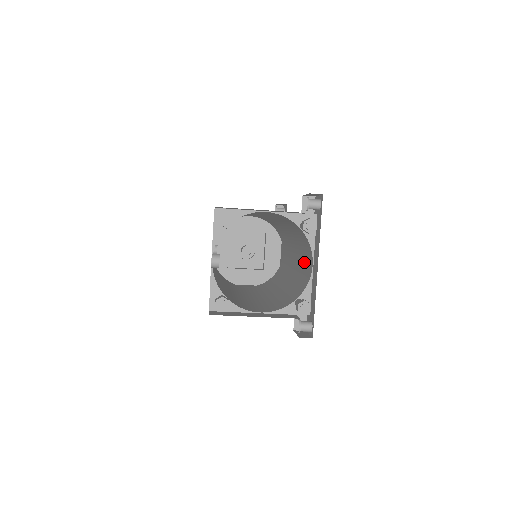
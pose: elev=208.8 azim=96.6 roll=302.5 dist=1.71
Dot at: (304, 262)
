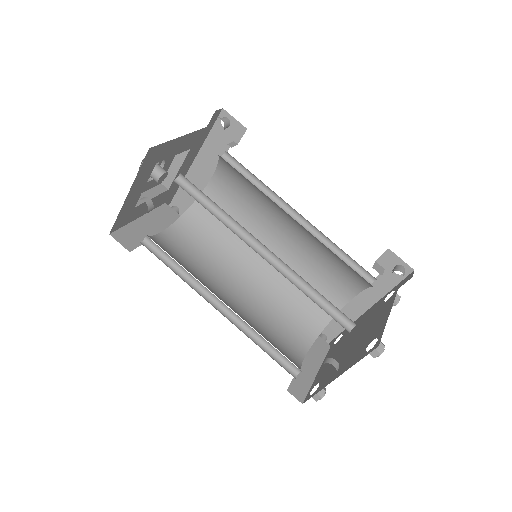
Dot at: (320, 275)
